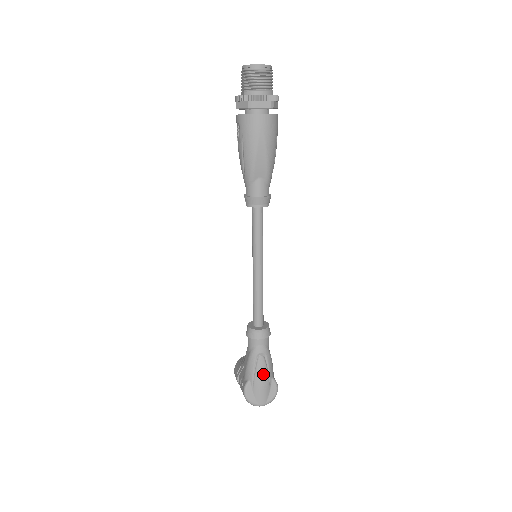
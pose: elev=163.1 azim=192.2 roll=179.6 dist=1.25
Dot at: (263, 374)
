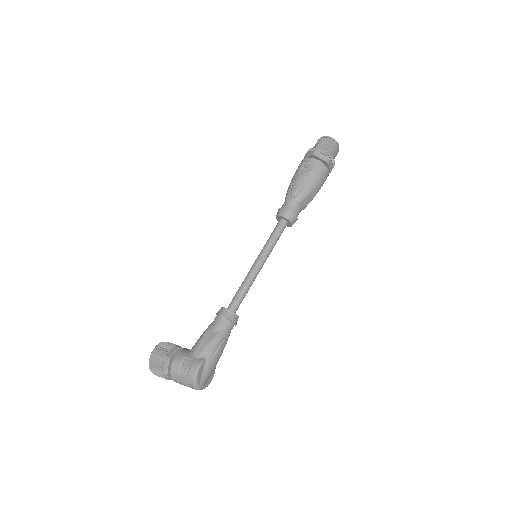
Dot at: (219, 357)
